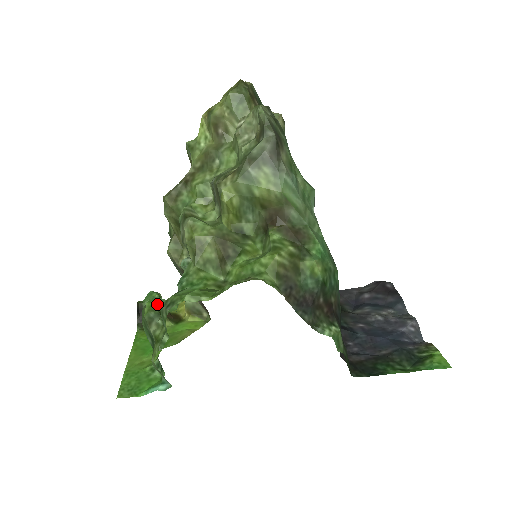
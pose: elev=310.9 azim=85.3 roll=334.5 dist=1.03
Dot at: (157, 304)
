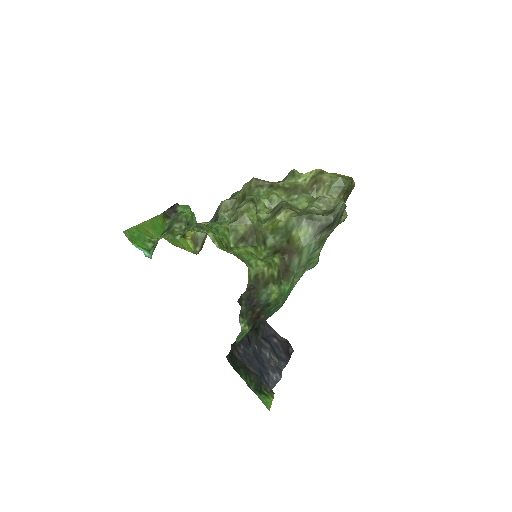
Dot at: (191, 218)
